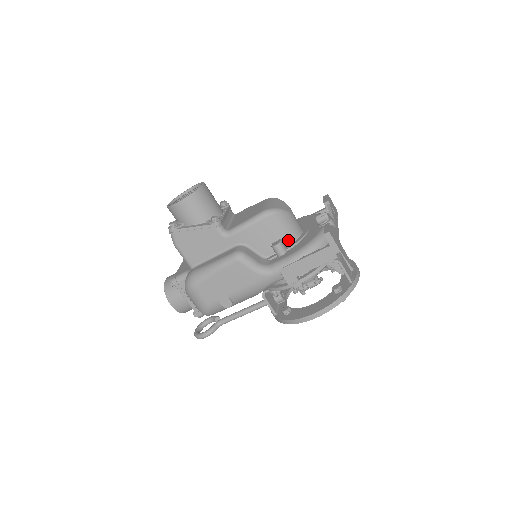
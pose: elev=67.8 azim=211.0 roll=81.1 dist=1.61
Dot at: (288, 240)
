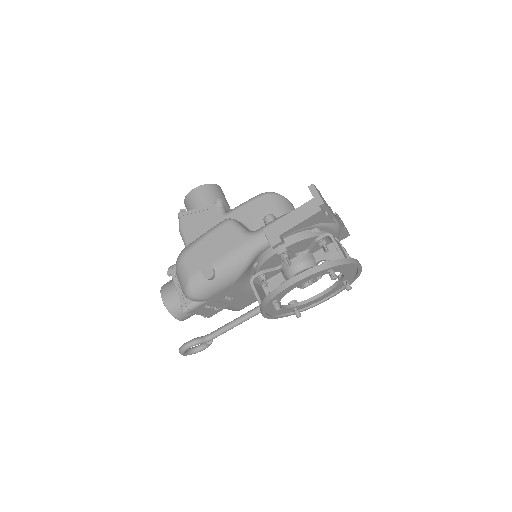
Dot at: occluded
